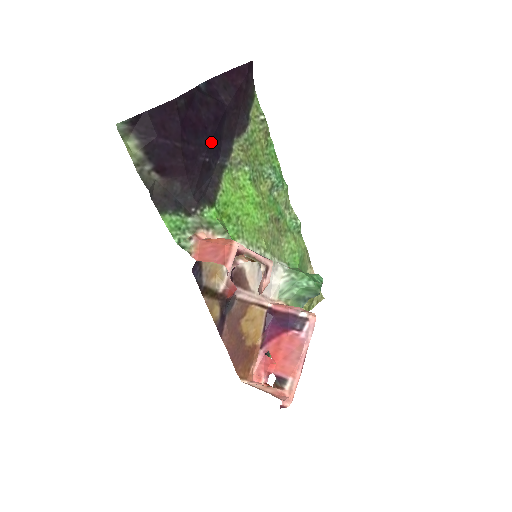
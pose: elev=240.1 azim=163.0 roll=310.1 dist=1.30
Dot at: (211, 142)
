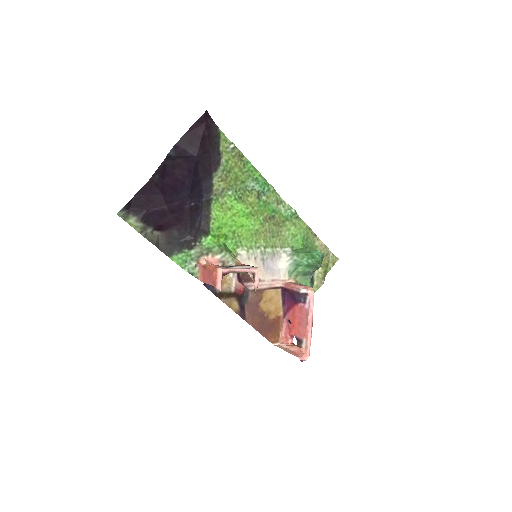
Dot at: (191, 190)
